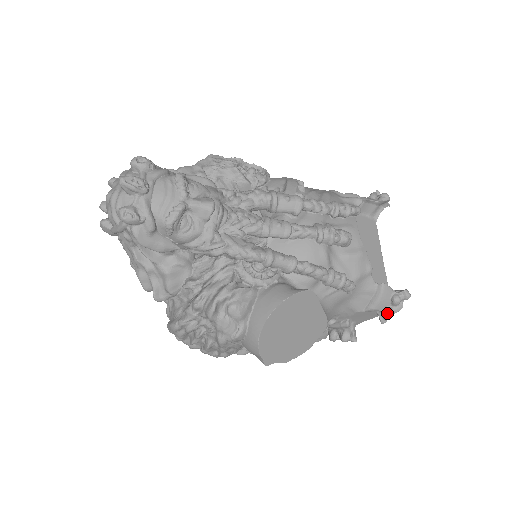
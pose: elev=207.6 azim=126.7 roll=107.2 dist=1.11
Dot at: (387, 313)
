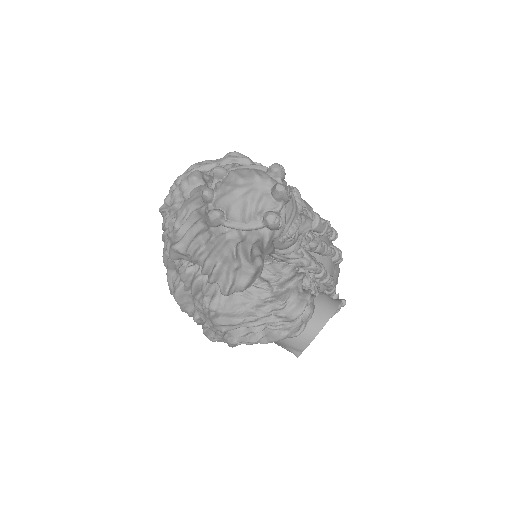
Dot at: occluded
